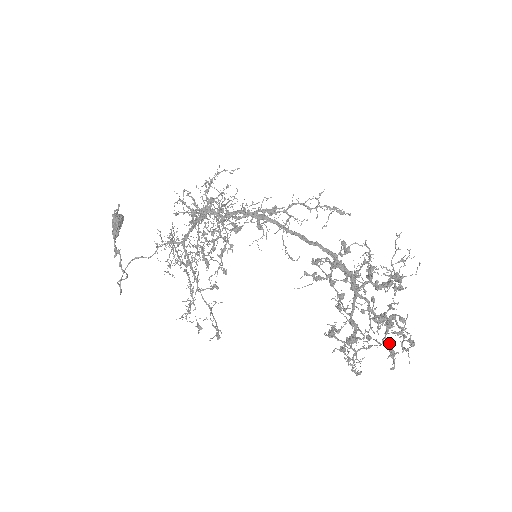
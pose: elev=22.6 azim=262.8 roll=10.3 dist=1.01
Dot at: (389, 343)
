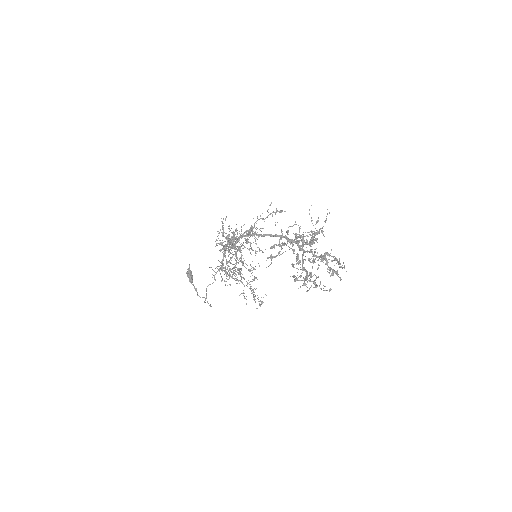
Dot at: (330, 268)
